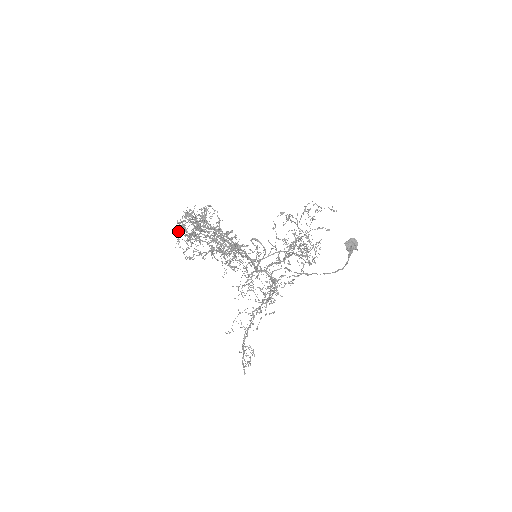
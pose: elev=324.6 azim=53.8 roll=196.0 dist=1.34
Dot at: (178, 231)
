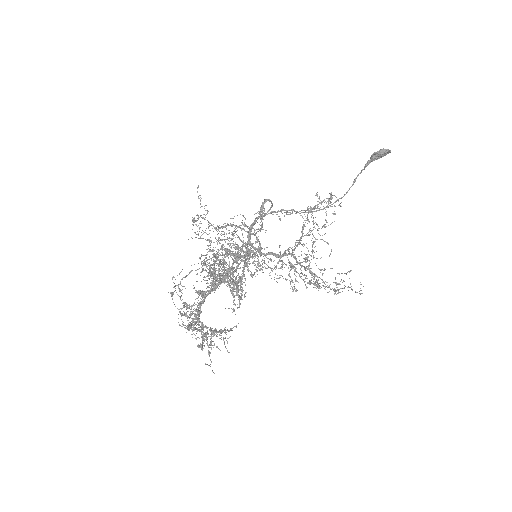
Dot at: occluded
